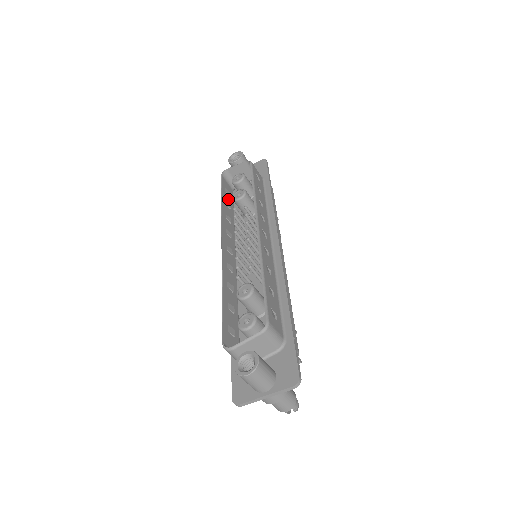
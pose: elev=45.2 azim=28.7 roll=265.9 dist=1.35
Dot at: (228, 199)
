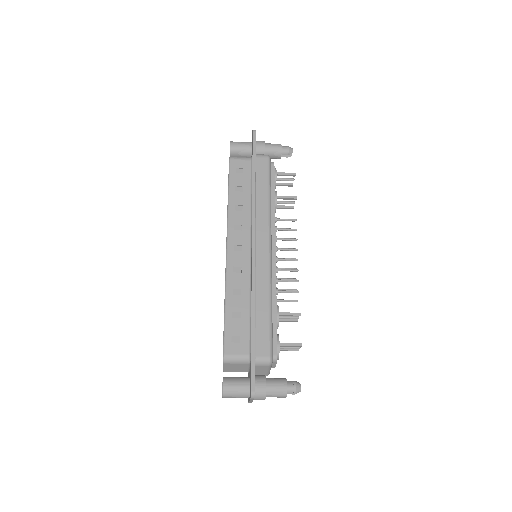
Dot at: occluded
